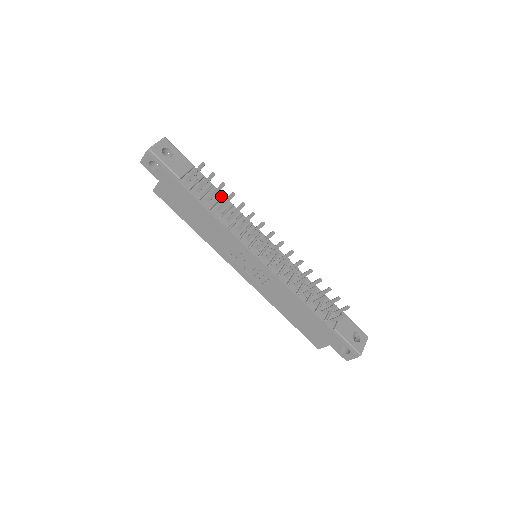
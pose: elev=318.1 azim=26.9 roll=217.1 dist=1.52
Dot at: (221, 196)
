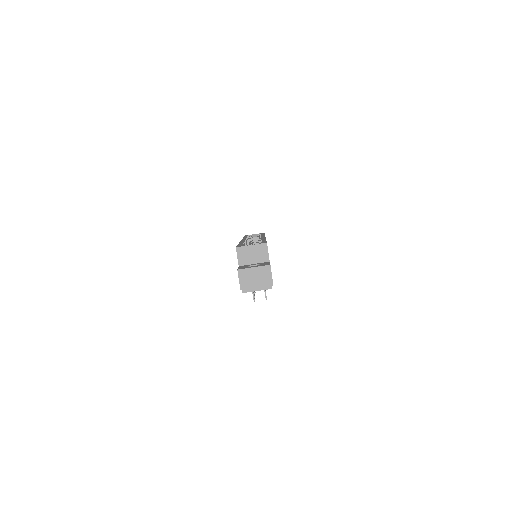
Dot at: occluded
